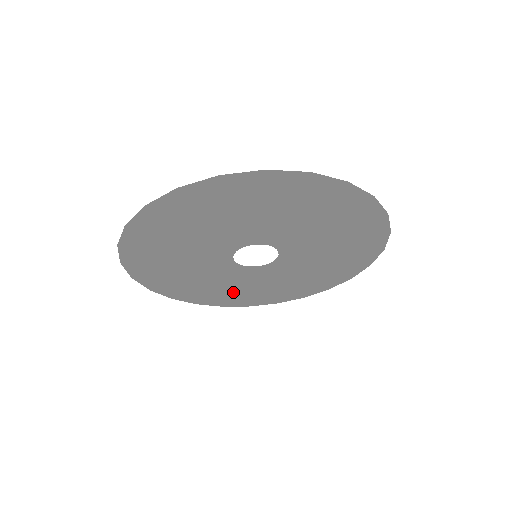
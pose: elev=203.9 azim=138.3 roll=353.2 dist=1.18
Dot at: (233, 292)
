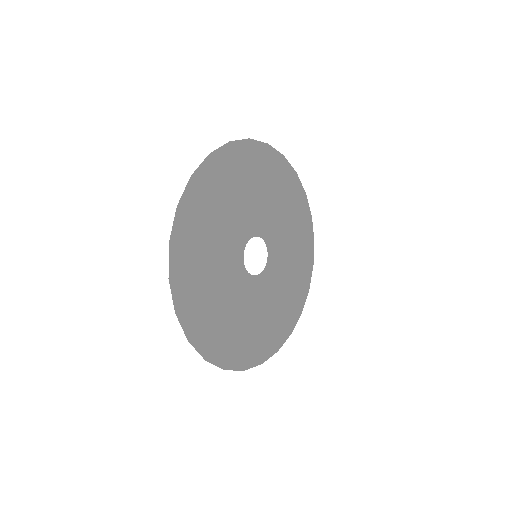
Dot at: (213, 310)
